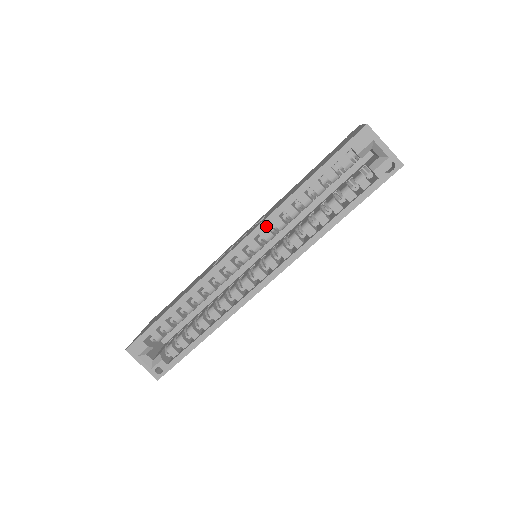
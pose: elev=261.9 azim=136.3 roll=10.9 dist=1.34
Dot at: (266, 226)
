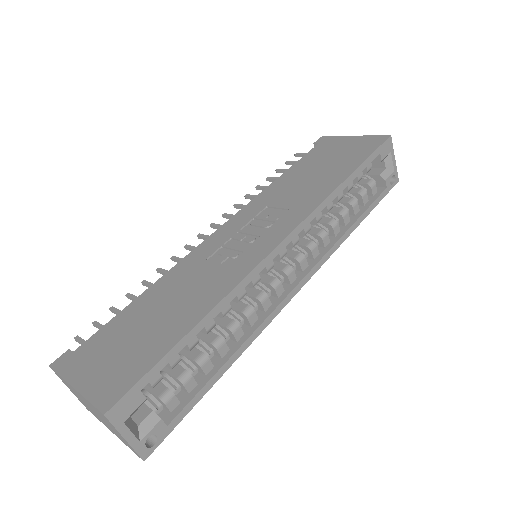
Dot at: (315, 216)
